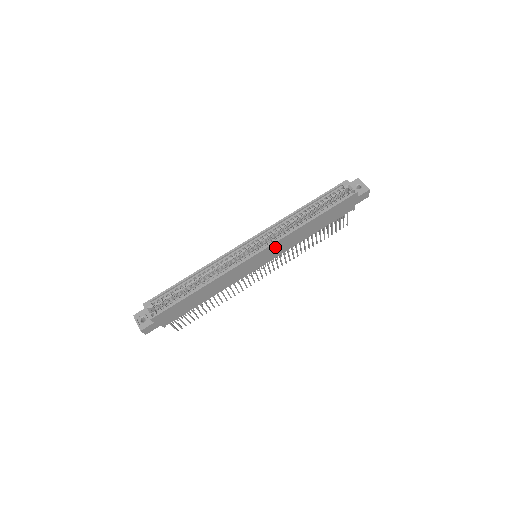
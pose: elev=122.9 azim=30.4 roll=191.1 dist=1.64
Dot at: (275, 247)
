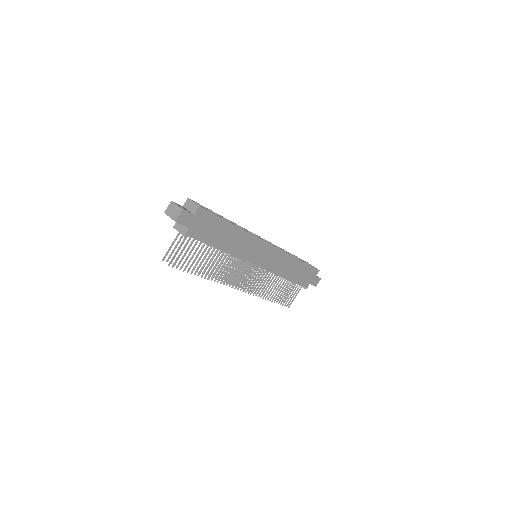
Dot at: (276, 255)
